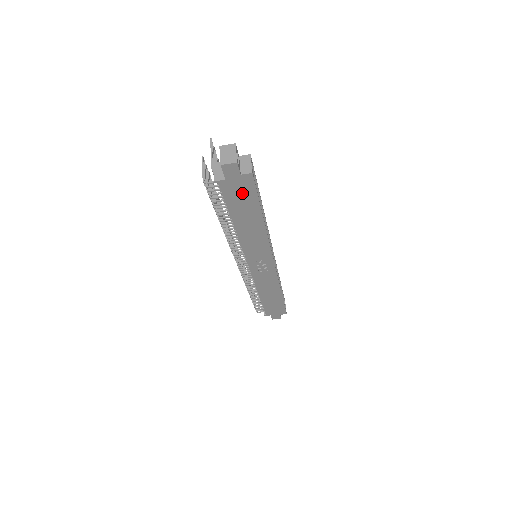
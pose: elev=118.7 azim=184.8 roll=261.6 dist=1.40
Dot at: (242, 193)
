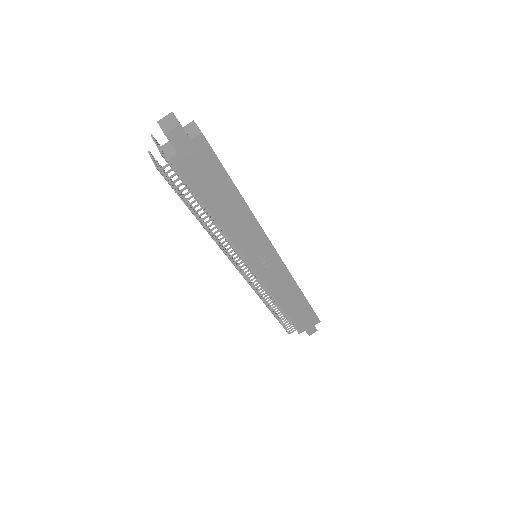
Dot at: (203, 166)
